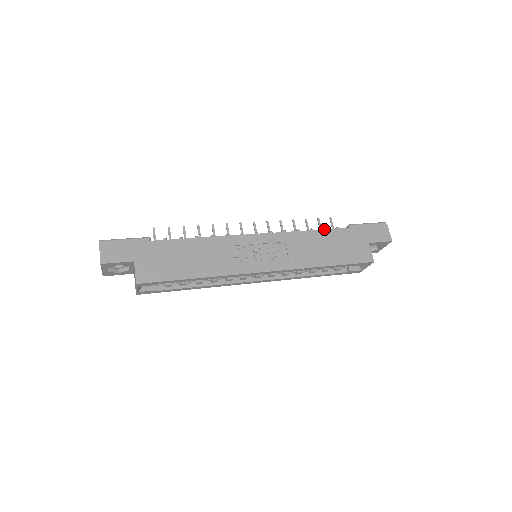
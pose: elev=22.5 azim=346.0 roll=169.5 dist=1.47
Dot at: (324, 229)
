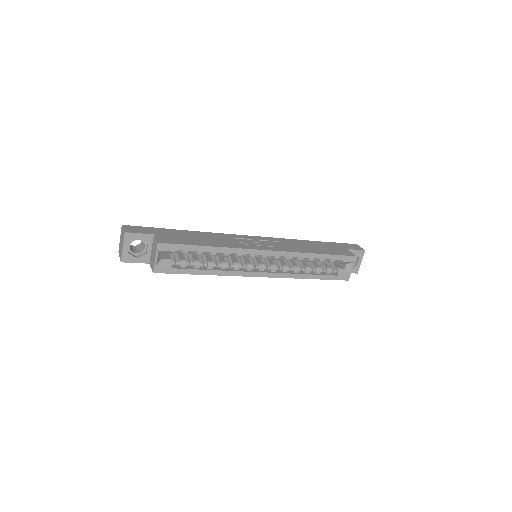
Dot at: (307, 240)
